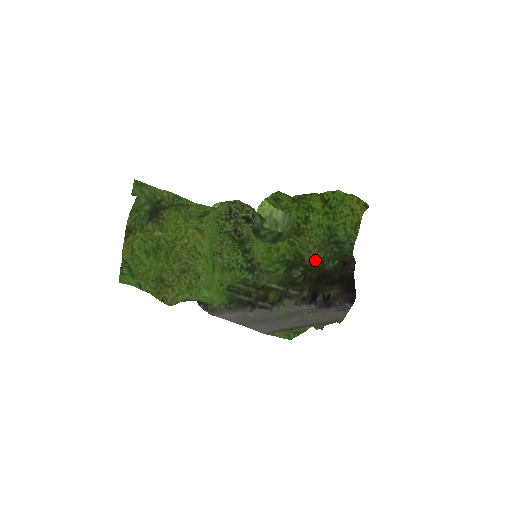
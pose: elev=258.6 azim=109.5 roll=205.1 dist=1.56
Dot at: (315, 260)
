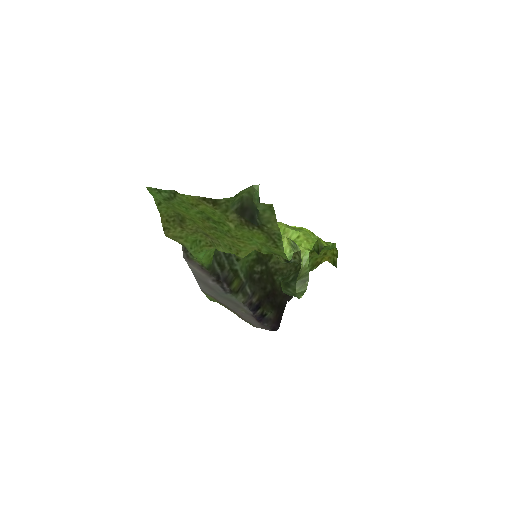
Dot at: (275, 265)
